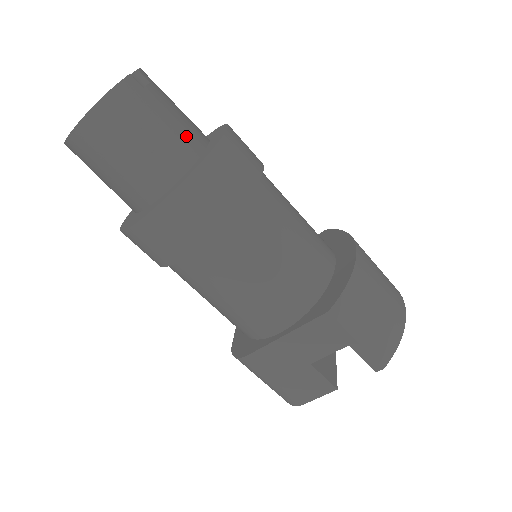
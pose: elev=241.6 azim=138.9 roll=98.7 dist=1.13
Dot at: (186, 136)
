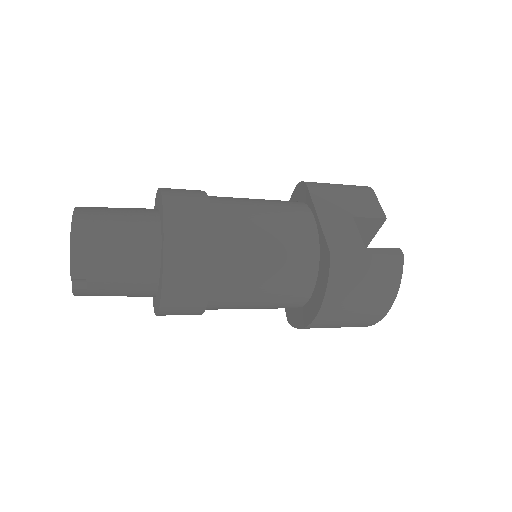
Dot at: (138, 292)
